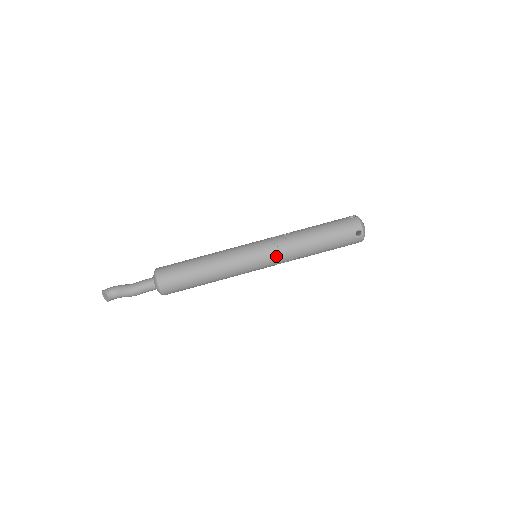
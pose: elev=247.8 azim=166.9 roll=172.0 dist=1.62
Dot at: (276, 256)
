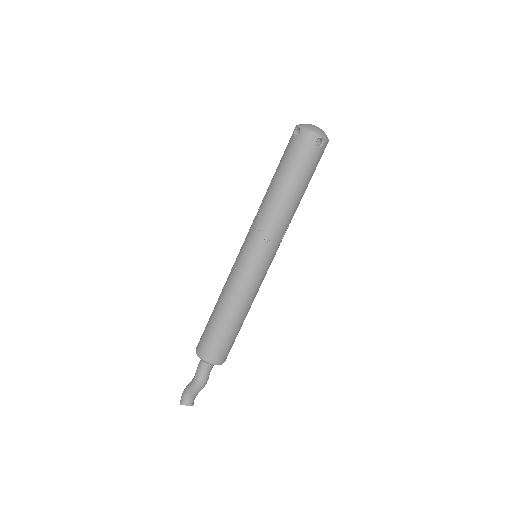
Dot at: (273, 243)
